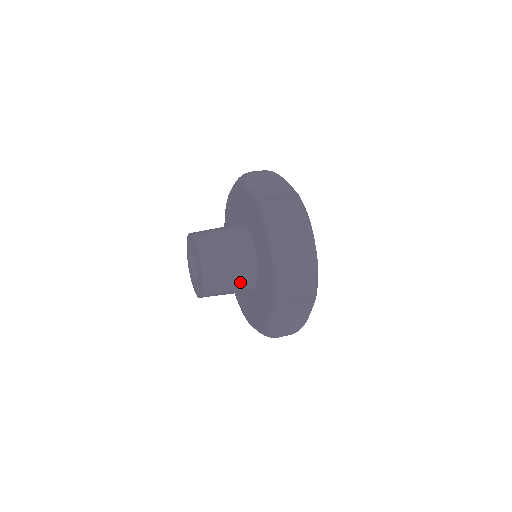
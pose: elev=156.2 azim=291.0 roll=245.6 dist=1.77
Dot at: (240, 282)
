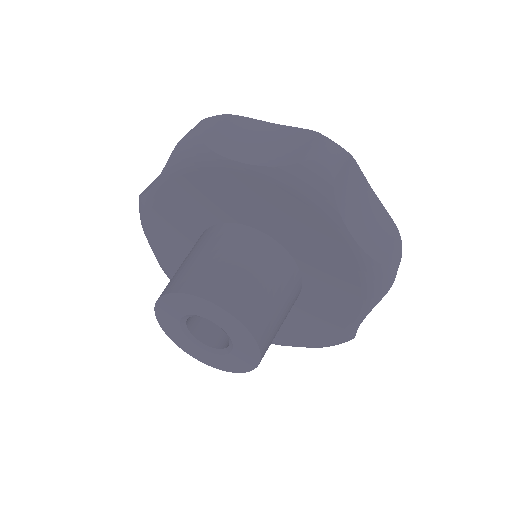
Dot at: occluded
